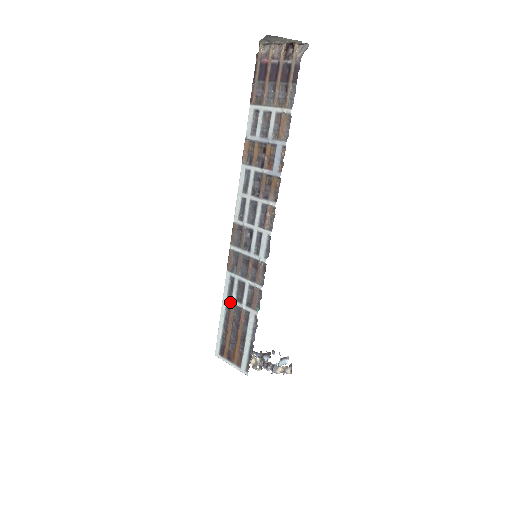
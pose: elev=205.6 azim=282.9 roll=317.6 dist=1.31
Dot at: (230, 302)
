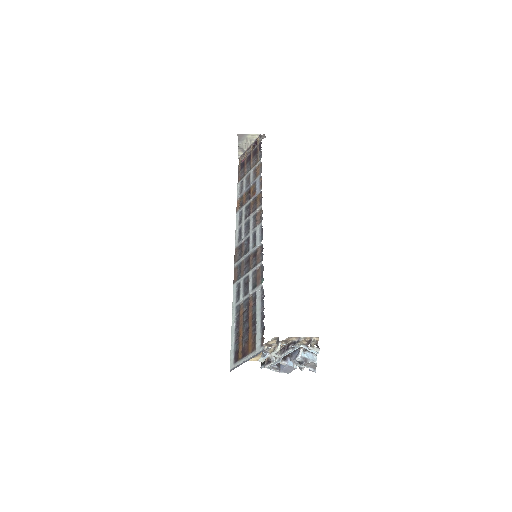
Dot at: (239, 304)
